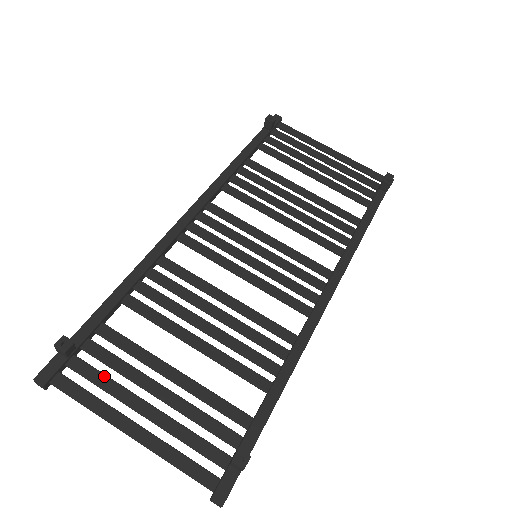
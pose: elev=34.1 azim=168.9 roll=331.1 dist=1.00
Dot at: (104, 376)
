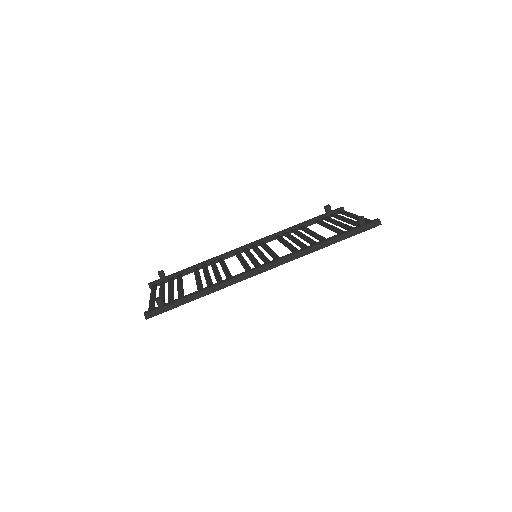
Dot at: (164, 285)
